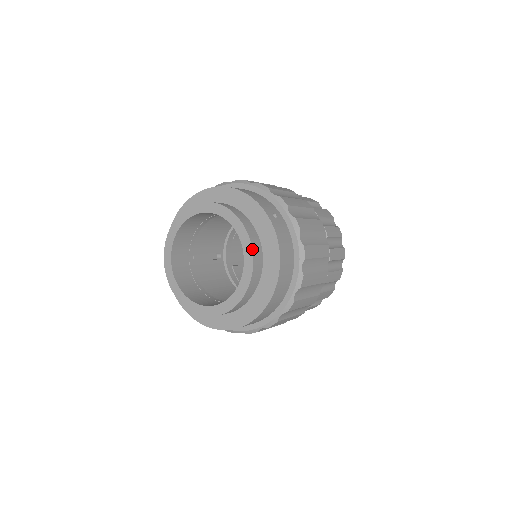
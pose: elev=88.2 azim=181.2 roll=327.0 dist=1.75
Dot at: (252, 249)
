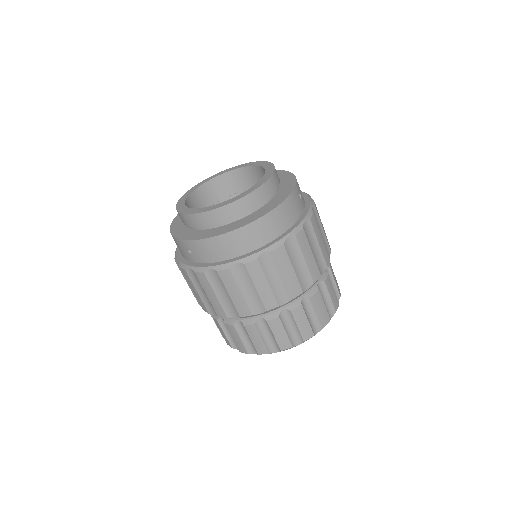
Dot at: (265, 182)
